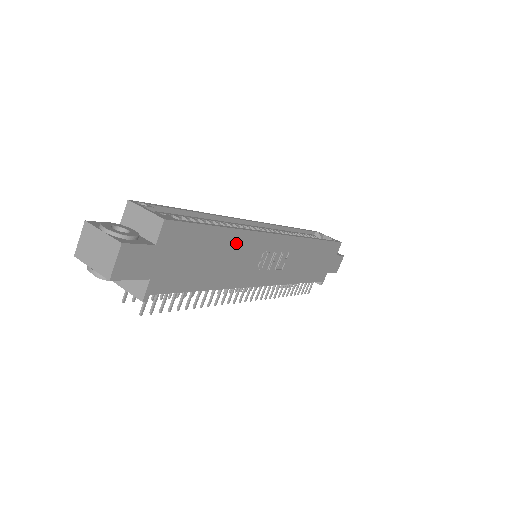
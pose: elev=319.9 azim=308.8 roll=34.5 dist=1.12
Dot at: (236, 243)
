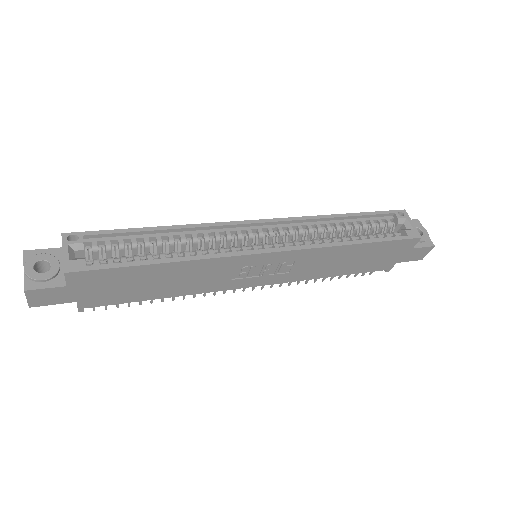
Dot at: (186, 269)
